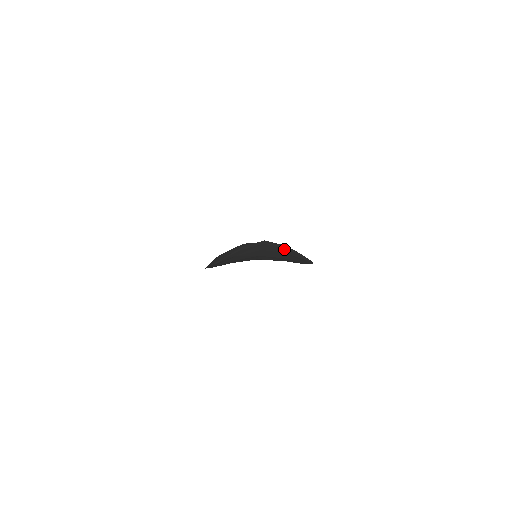
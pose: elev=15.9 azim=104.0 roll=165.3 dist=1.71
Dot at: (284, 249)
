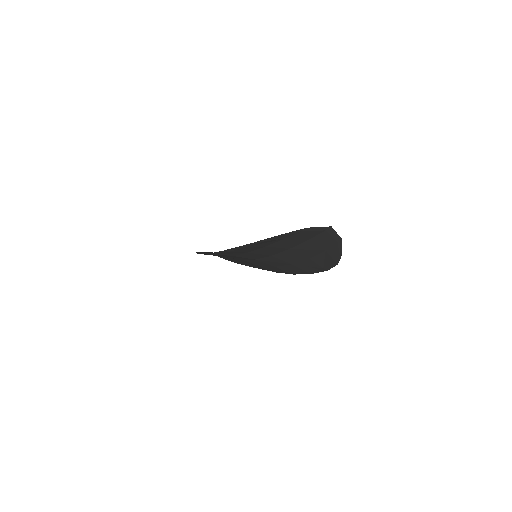
Dot at: (333, 243)
